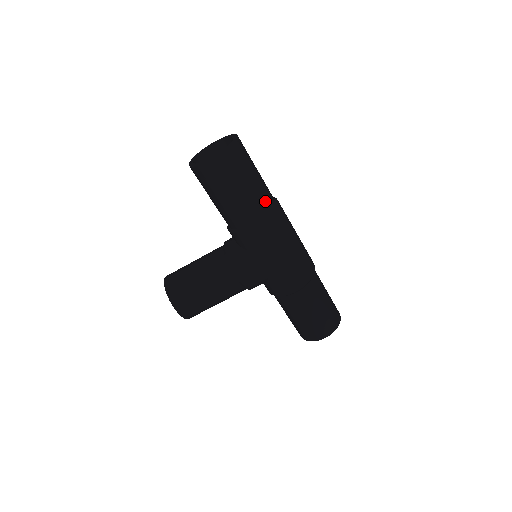
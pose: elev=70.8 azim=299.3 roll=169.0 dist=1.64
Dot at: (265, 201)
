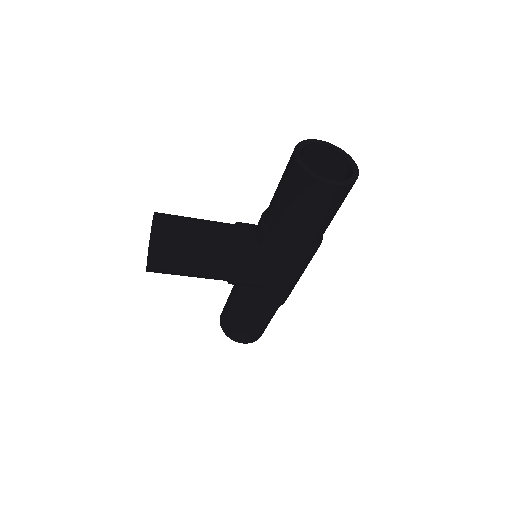
Dot at: (321, 236)
